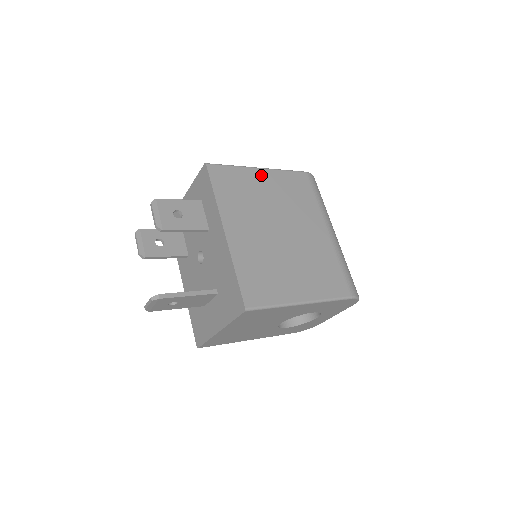
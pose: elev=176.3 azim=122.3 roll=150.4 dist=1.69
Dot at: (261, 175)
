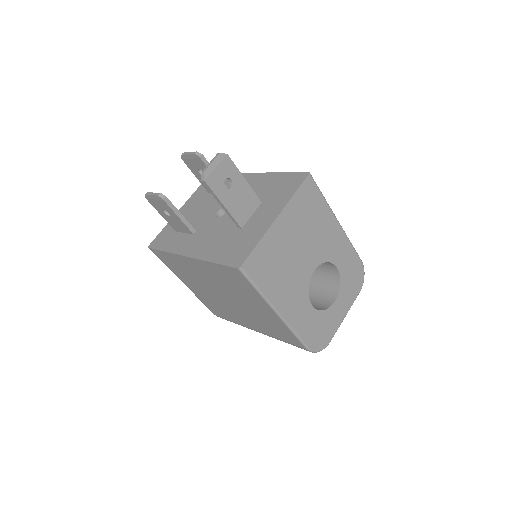
Dot at: occluded
